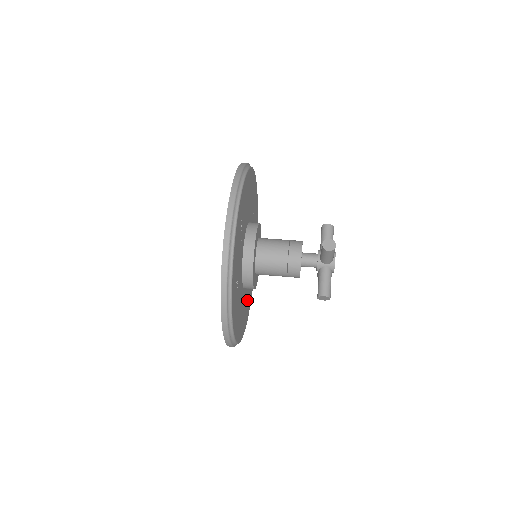
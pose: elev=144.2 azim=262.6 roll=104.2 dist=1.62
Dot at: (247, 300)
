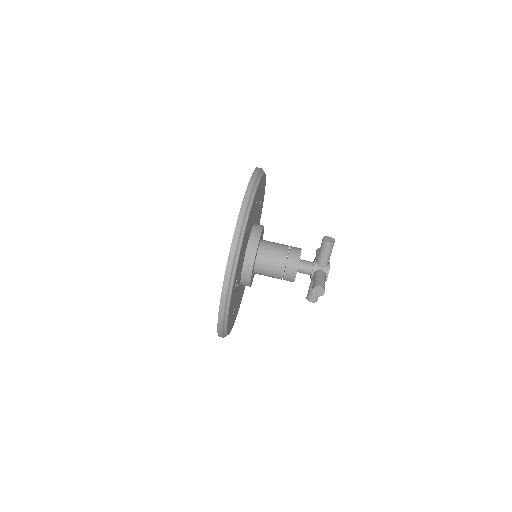
Dot at: occluded
